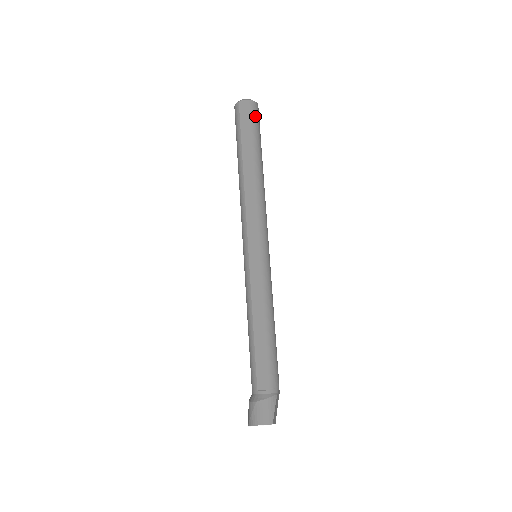
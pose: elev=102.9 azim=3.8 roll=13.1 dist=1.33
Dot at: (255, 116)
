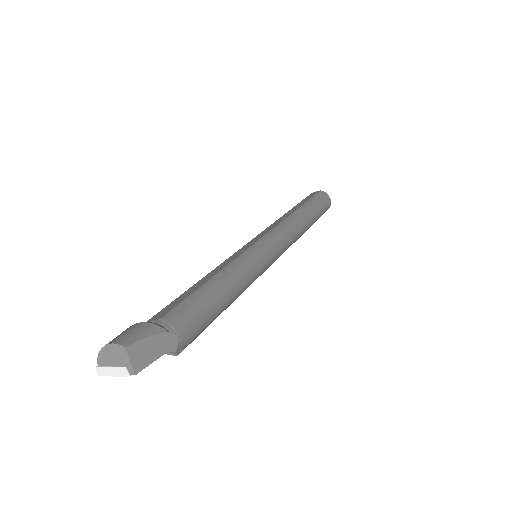
Dot at: (321, 197)
